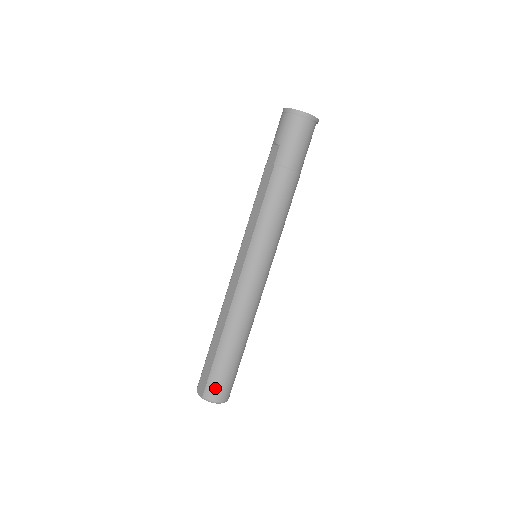
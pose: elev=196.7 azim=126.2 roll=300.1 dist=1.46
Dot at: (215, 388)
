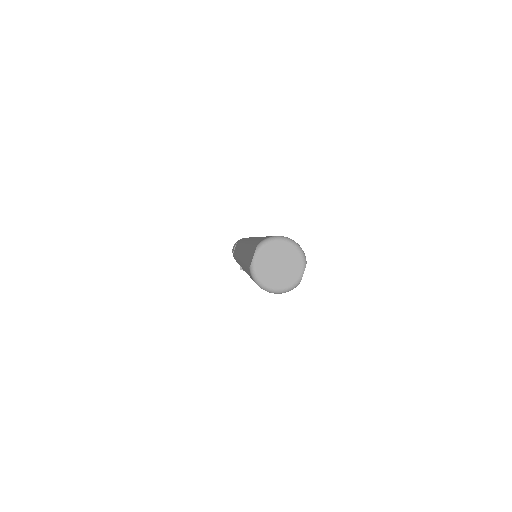
Dot at: occluded
